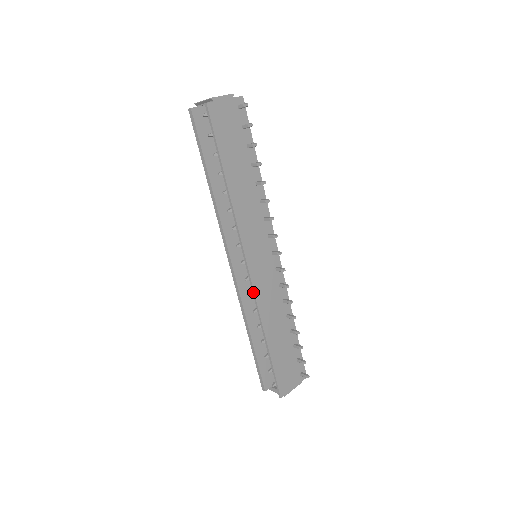
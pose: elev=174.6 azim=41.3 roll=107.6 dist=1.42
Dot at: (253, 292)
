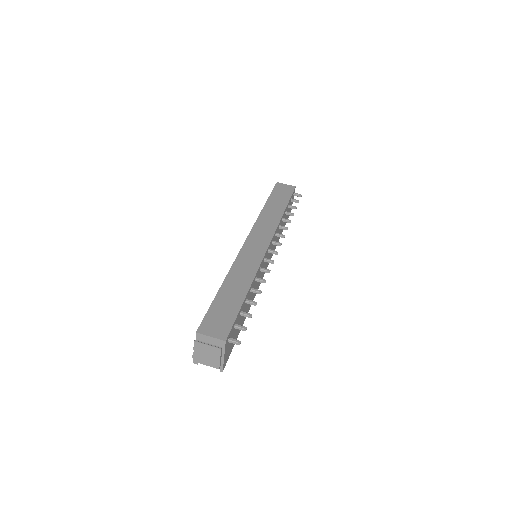
Dot at: occluded
